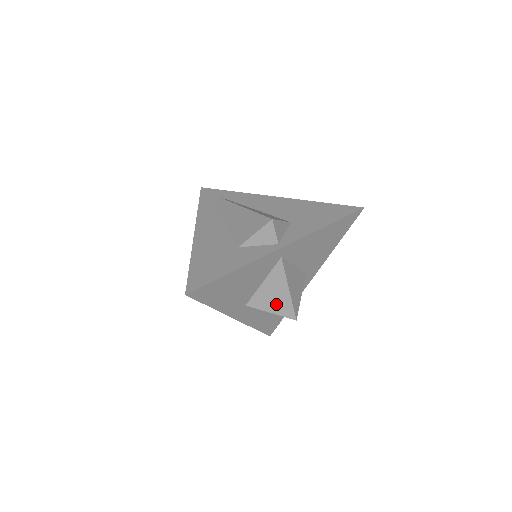
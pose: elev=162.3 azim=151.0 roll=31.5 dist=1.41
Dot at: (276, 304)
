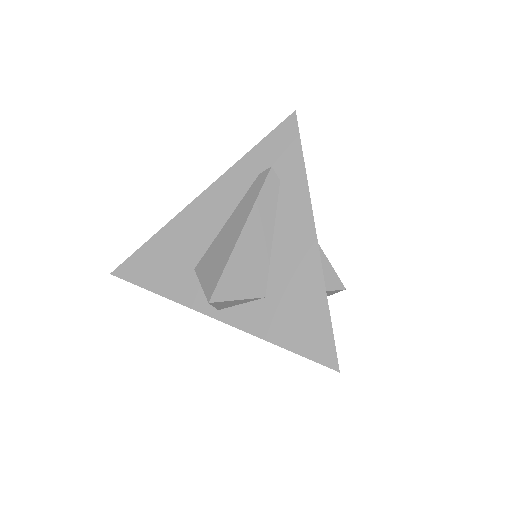
Dot at: occluded
